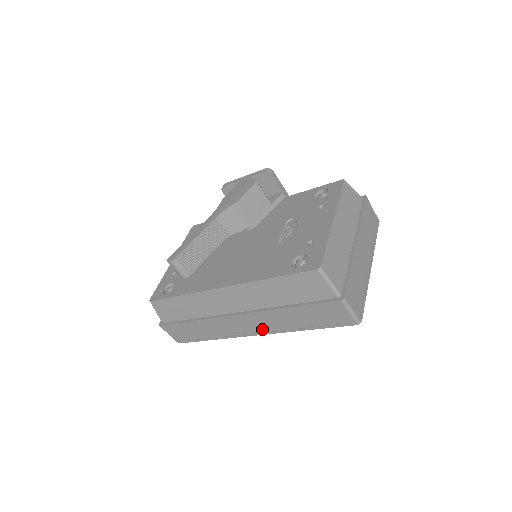
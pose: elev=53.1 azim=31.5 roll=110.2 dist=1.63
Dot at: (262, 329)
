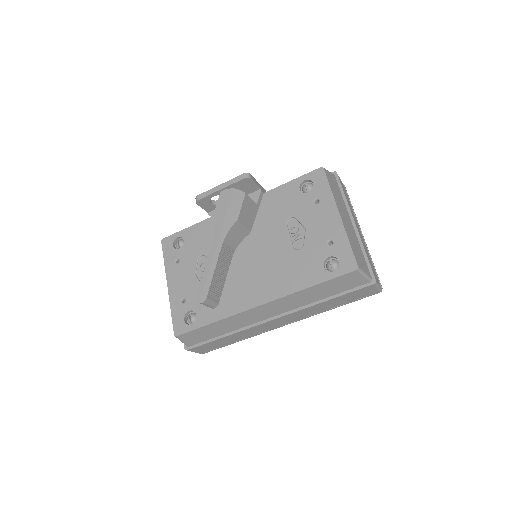
Dot at: (294, 320)
